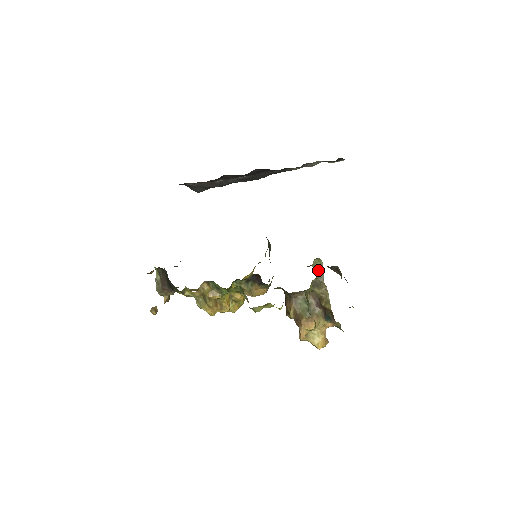
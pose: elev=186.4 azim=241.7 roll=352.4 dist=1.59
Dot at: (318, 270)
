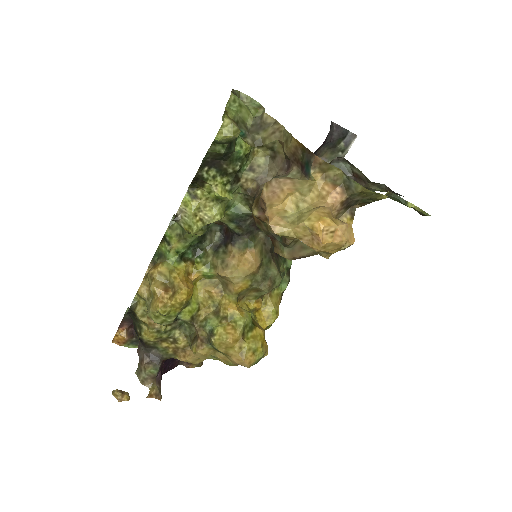
Dot at: (253, 110)
